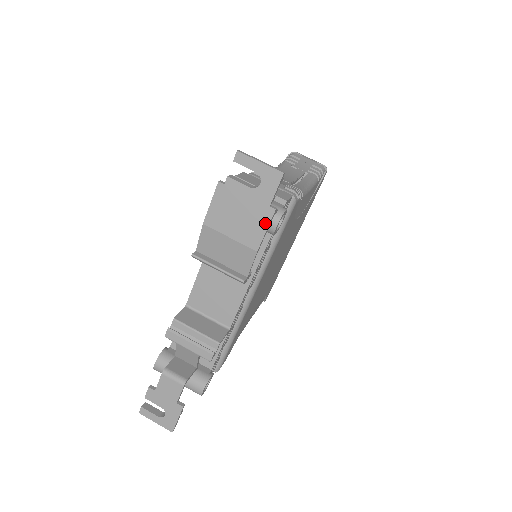
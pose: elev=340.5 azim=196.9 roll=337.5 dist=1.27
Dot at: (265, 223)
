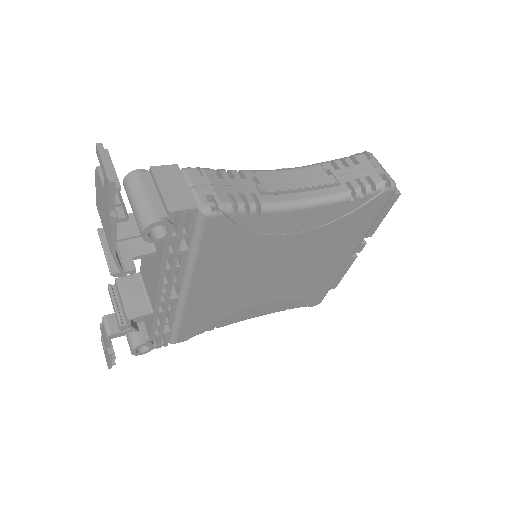
Dot at: (110, 227)
